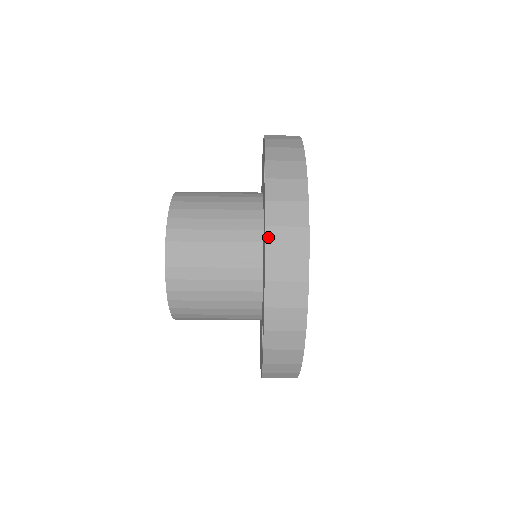
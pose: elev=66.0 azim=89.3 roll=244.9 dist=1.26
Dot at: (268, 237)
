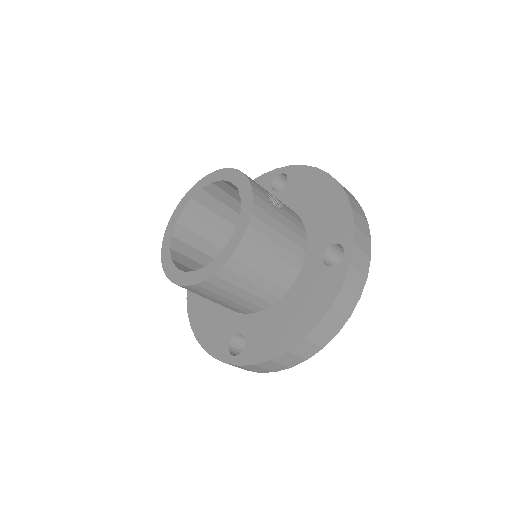
Dot at: (314, 331)
